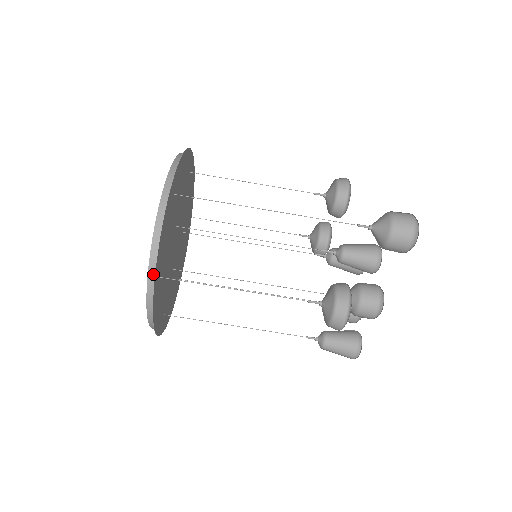
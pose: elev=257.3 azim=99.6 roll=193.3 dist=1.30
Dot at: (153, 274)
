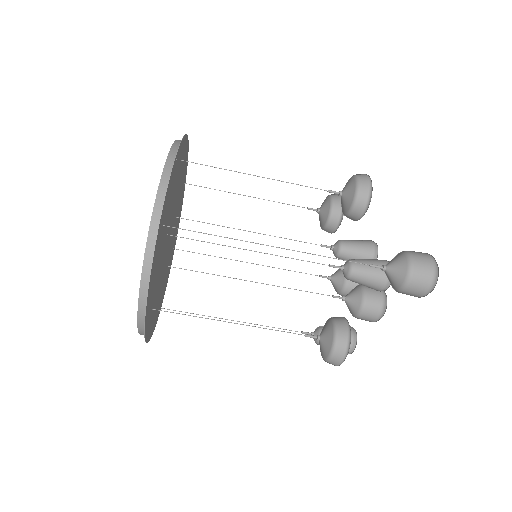
Dot at: (143, 317)
